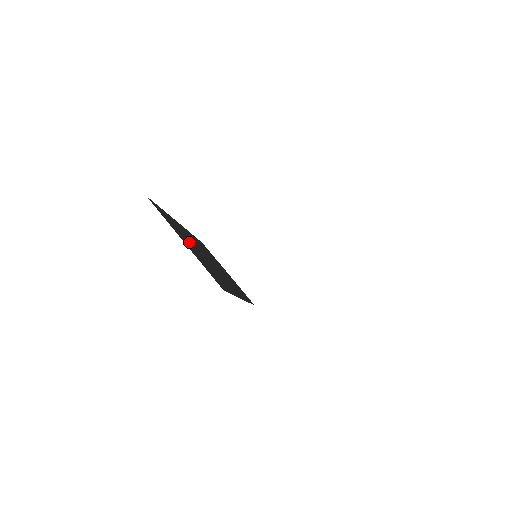
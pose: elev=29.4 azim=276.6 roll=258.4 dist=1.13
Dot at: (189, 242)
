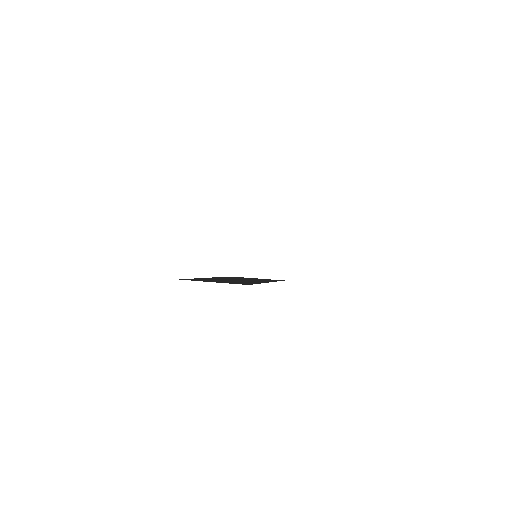
Dot at: occluded
